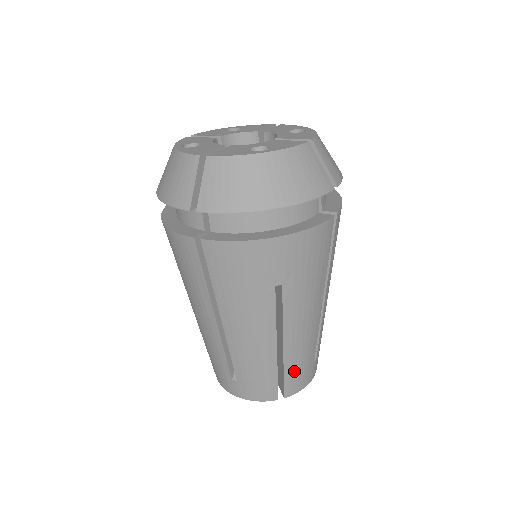
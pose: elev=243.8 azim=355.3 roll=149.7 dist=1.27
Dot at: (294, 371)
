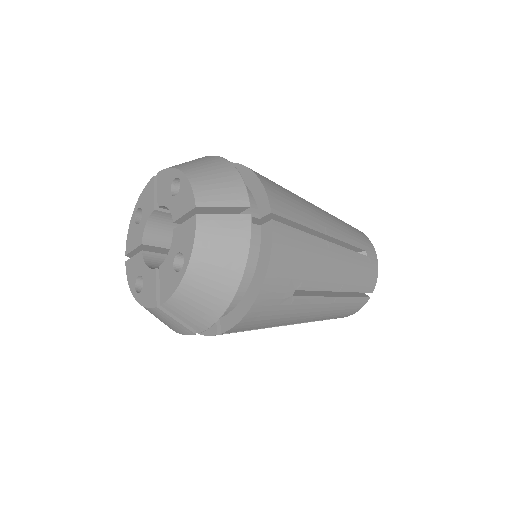
Dot at: (361, 282)
